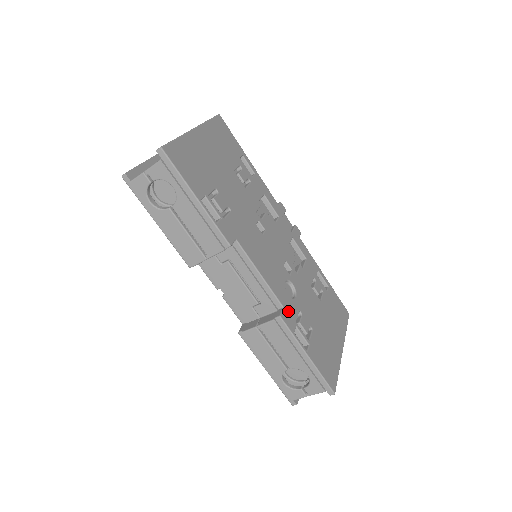
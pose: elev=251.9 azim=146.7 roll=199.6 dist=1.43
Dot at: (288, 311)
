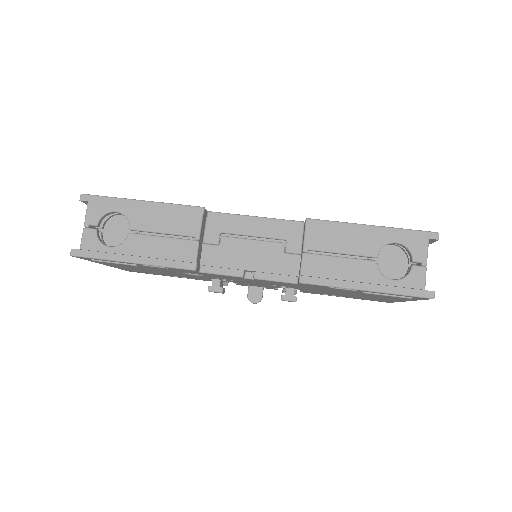
Dot at: occluded
